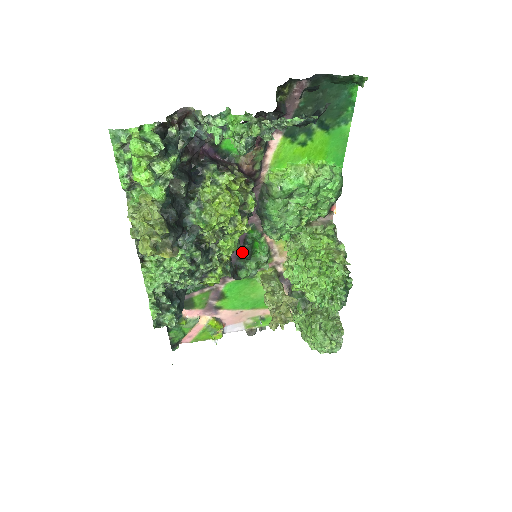
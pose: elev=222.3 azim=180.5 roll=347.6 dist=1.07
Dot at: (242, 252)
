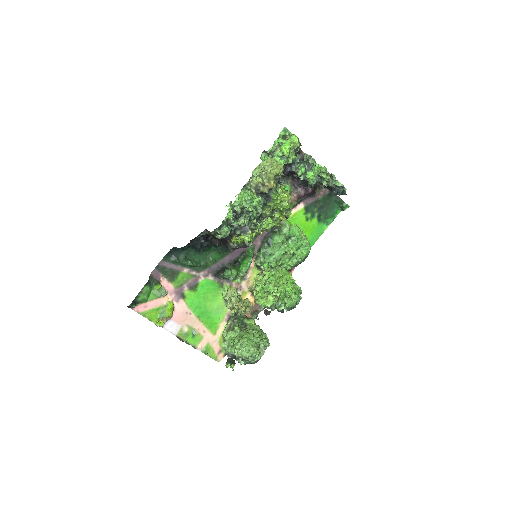
Dot at: (235, 260)
